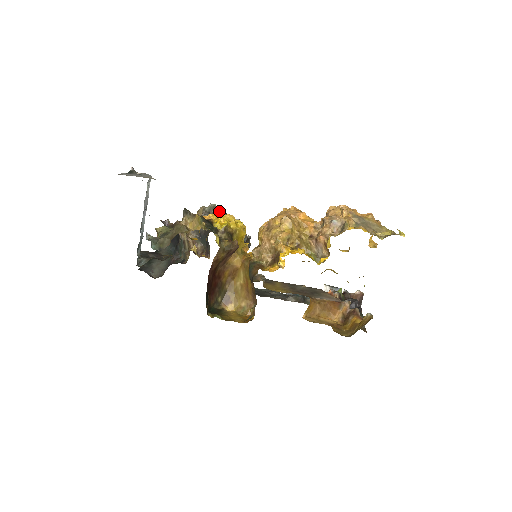
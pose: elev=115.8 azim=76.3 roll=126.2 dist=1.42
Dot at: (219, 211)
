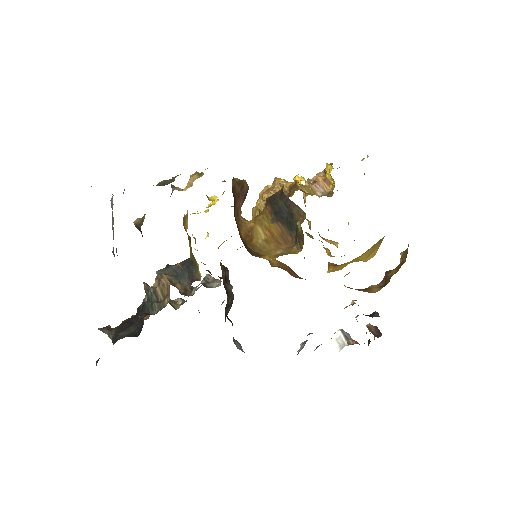
Dot at: occluded
